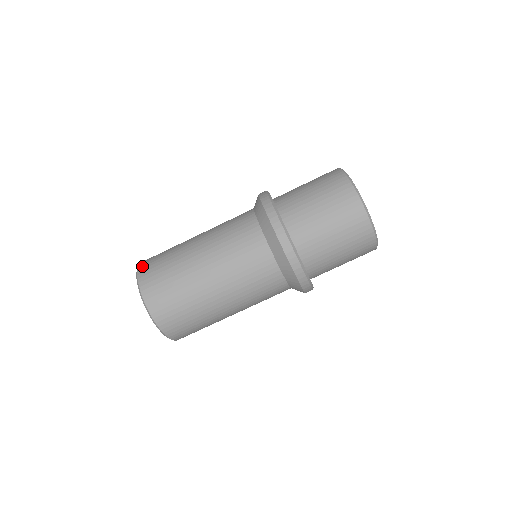
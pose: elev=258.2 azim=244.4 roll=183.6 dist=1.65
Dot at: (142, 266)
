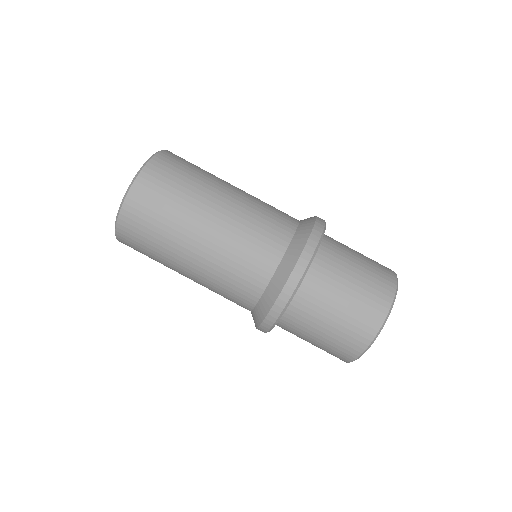
Dot at: (164, 155)
